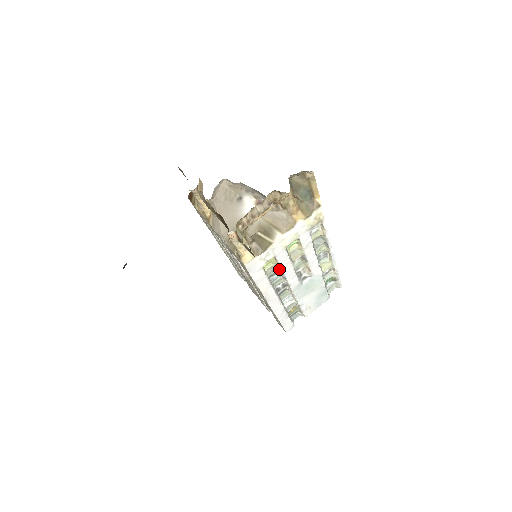
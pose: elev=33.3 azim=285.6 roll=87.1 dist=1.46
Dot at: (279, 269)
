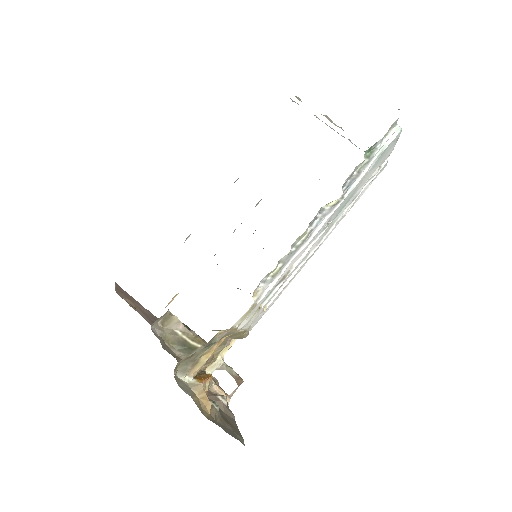
Dot at: occluded
